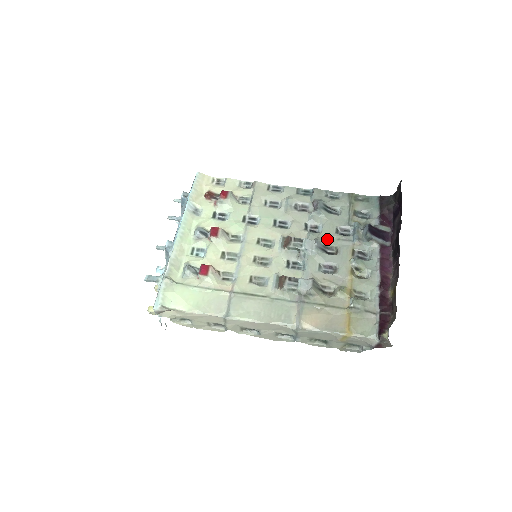
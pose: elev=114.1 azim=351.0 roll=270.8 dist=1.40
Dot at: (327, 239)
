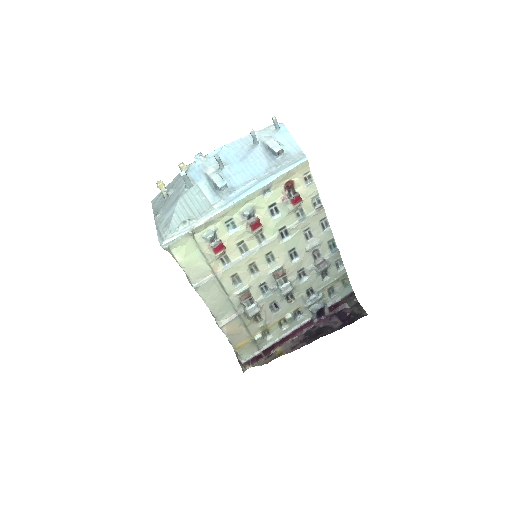
Dot at: (298, 290)
